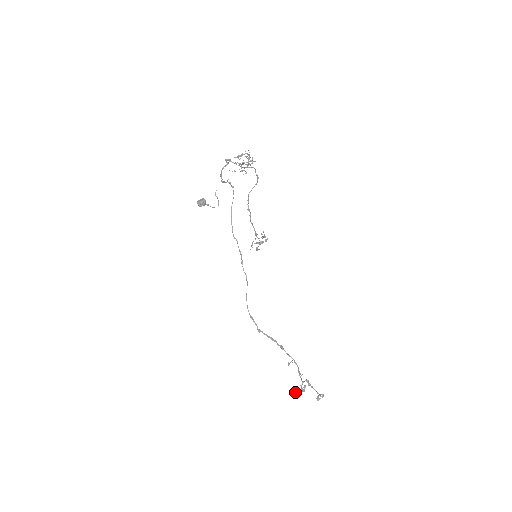
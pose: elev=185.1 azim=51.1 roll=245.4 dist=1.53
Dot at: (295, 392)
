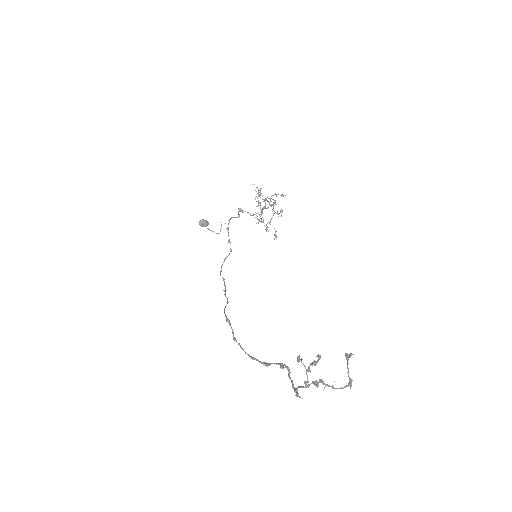
Dot at: occluded
